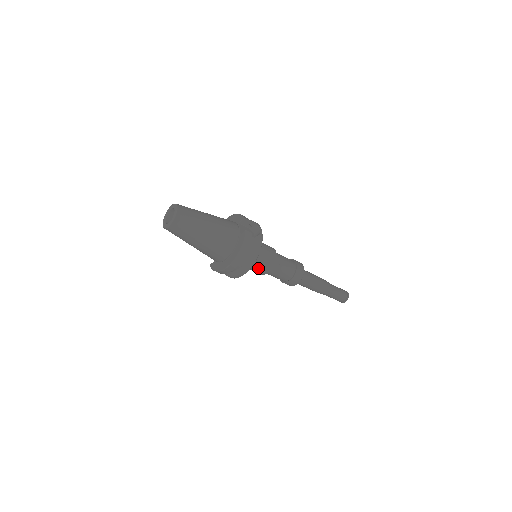
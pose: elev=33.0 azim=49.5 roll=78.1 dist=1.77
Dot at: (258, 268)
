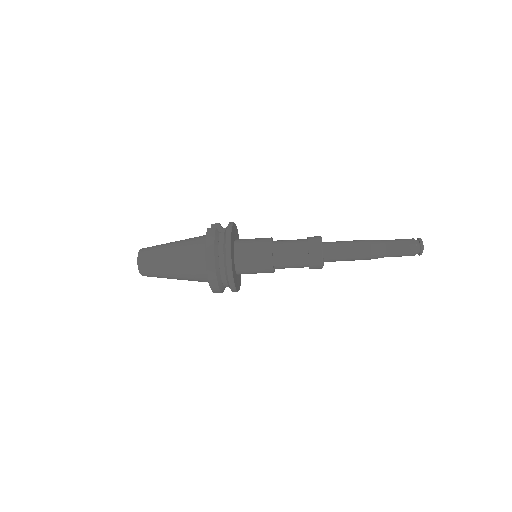
Dot at: (256, 263)
